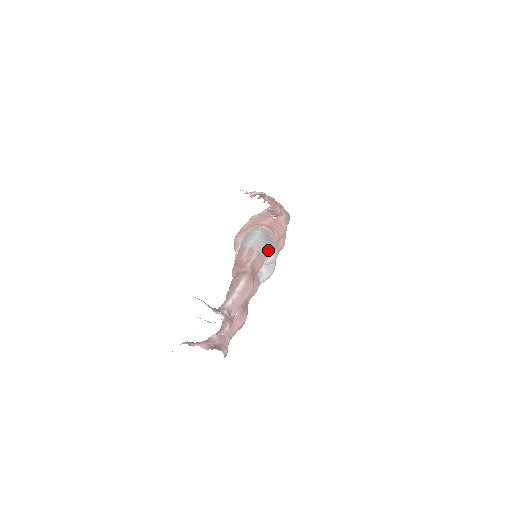
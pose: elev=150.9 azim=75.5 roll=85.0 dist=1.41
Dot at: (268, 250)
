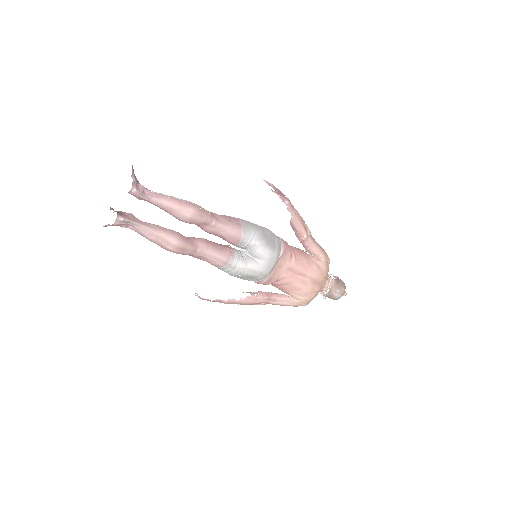
Dot at: (256, 237)
